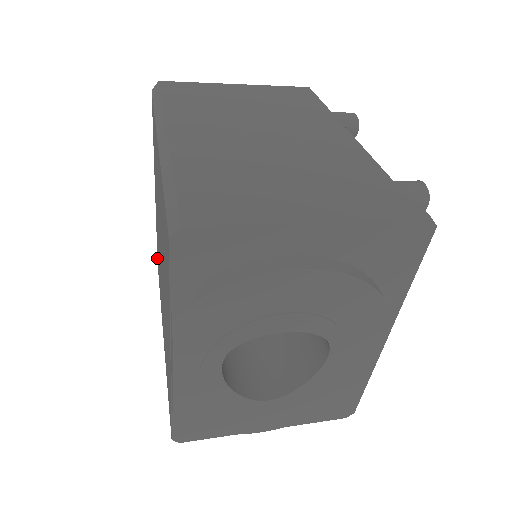
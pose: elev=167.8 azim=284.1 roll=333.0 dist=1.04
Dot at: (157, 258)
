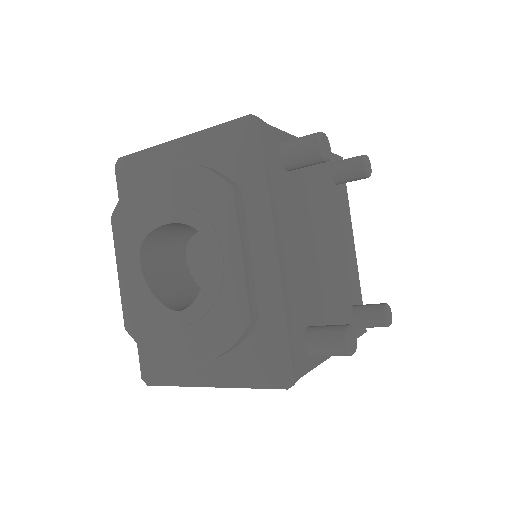
Dot at: occluded
